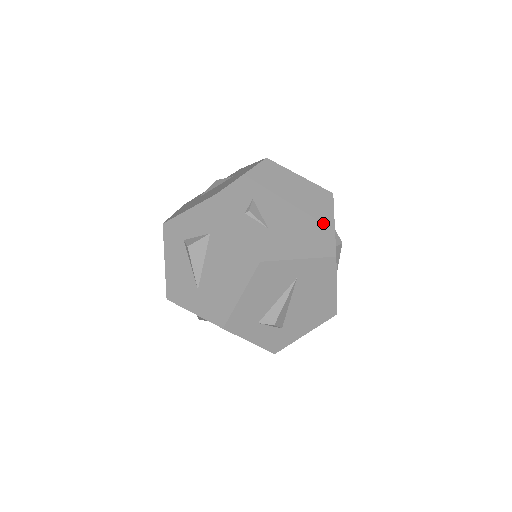
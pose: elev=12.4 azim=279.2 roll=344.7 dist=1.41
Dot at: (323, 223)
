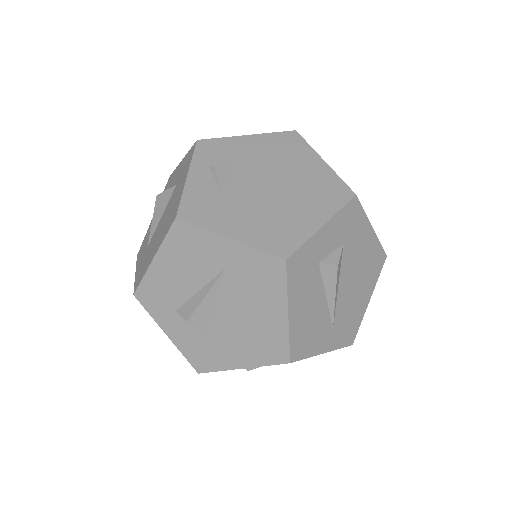
Dot at: (305, 218)
